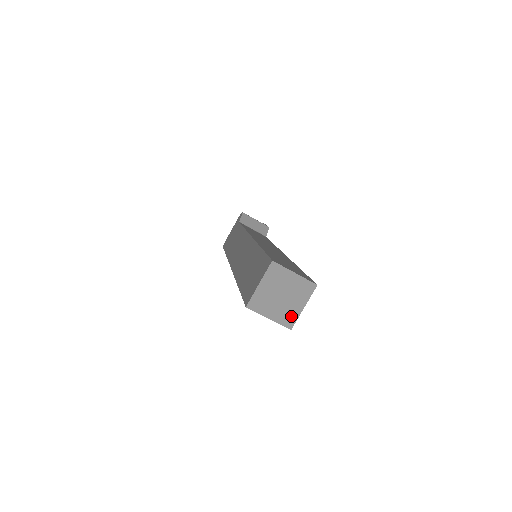
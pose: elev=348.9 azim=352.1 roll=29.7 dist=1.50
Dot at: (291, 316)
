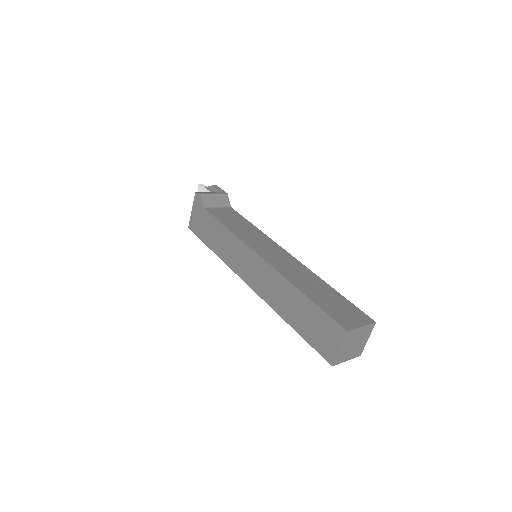
Dot at: (360, 349)
